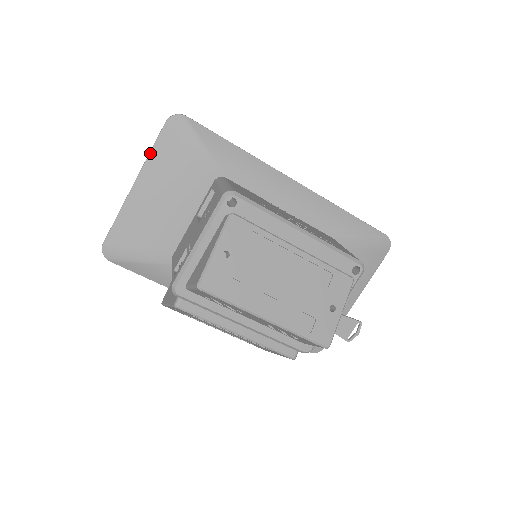
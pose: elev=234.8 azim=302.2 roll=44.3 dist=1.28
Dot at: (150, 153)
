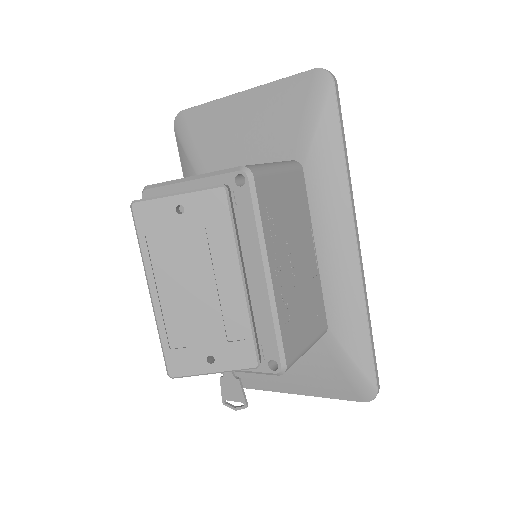
Dot at: (277, 81)
